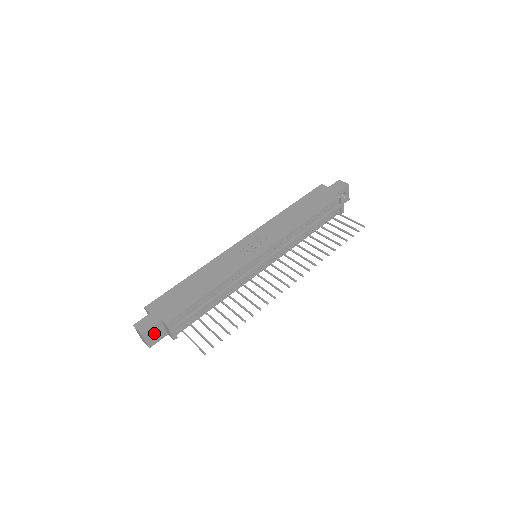
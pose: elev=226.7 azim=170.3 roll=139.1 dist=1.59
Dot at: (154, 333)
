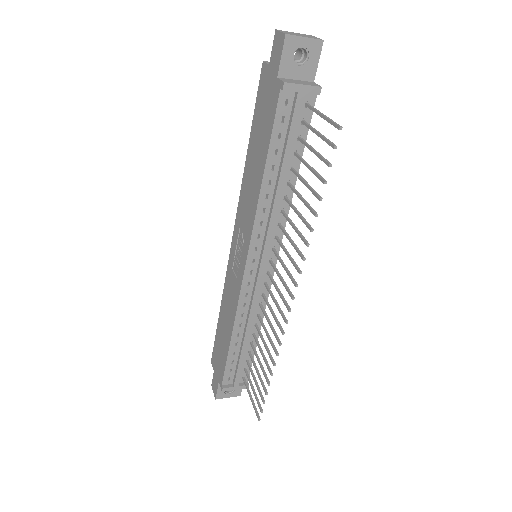
Dot at: occluded
